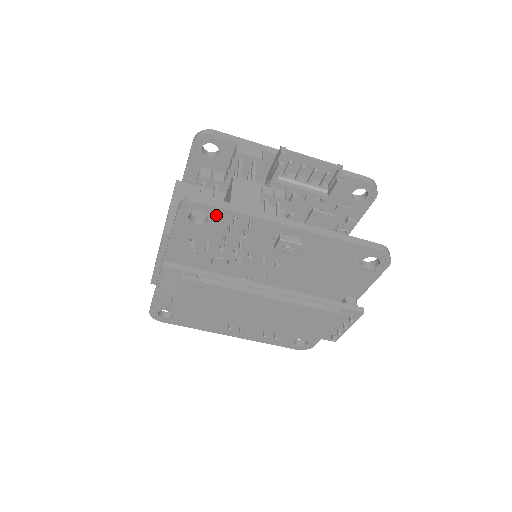
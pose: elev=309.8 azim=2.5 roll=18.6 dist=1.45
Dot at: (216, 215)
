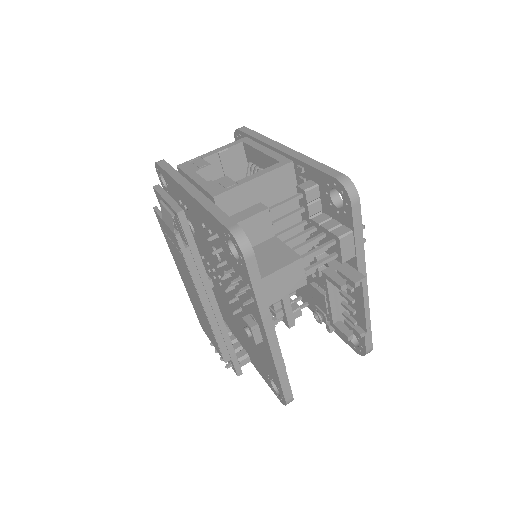
Dot at: (243, 269)
